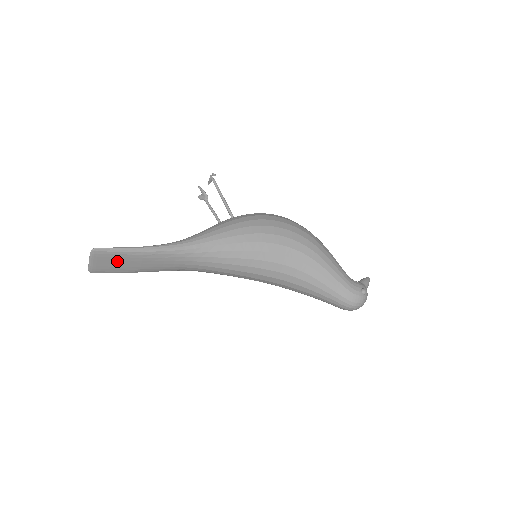
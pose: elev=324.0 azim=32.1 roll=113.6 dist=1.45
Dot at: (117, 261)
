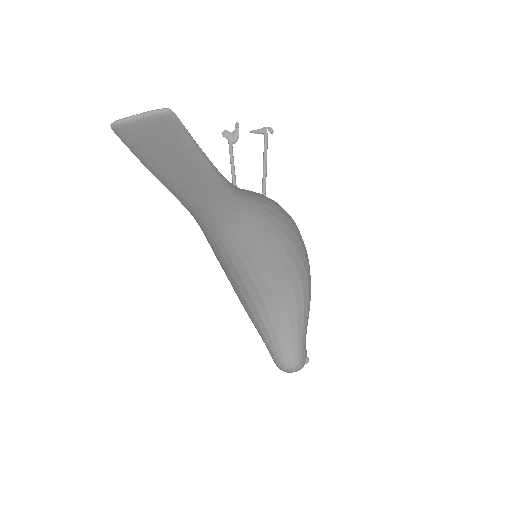
Dot at: (167, 149)
